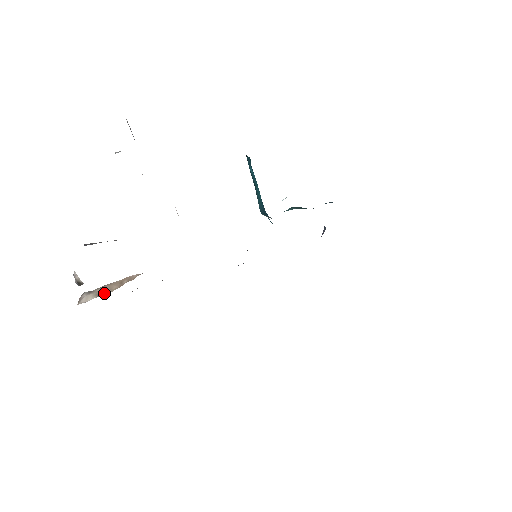
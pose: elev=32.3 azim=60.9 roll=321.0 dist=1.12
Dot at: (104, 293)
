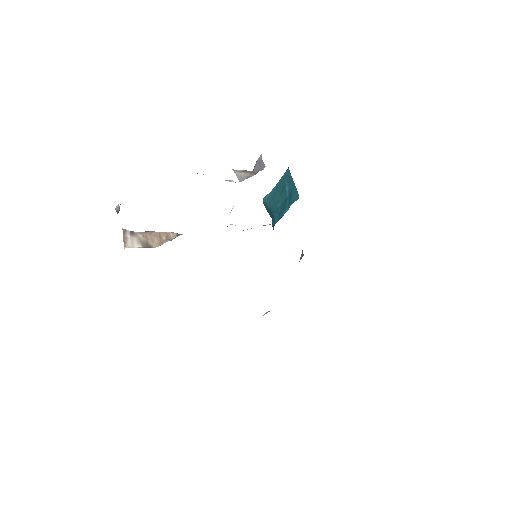
Dot at: (148, 245)
